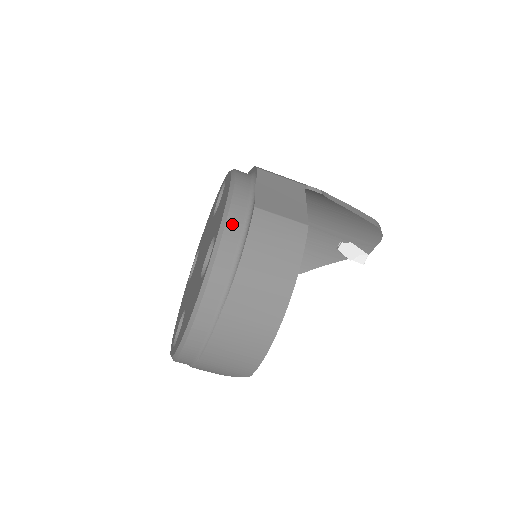
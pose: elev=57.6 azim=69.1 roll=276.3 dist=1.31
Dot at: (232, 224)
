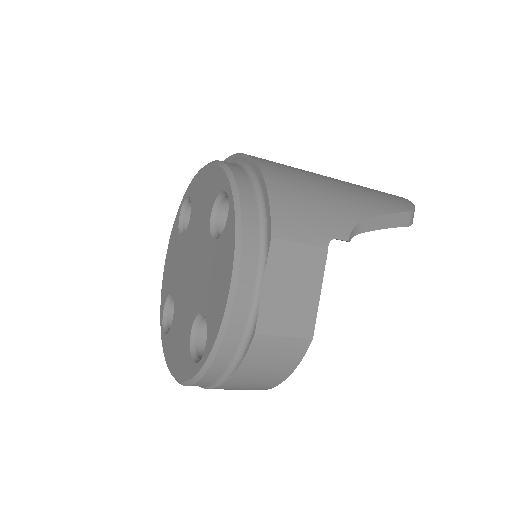
Dot at: (226, 347)
